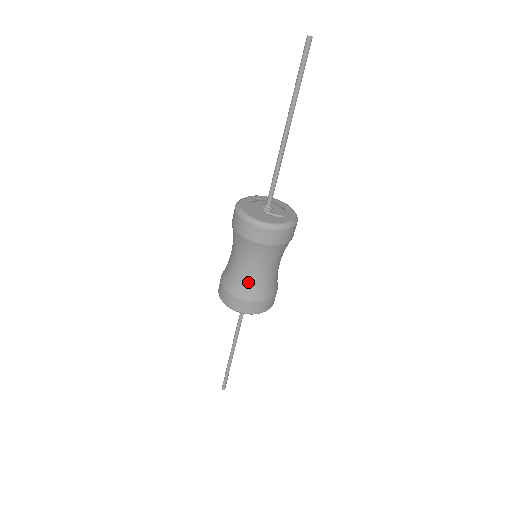
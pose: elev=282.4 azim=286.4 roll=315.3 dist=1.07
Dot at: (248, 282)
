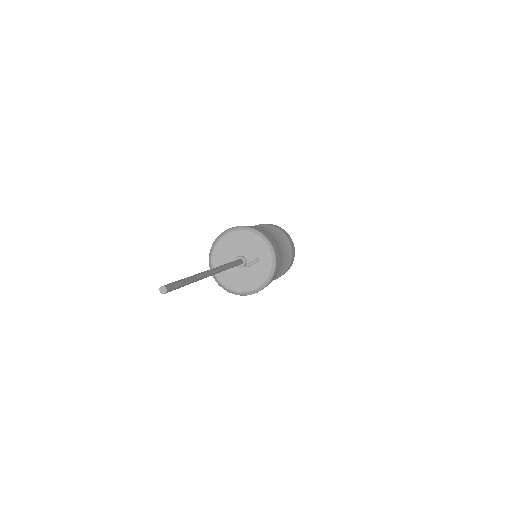
Dot at: occluded
